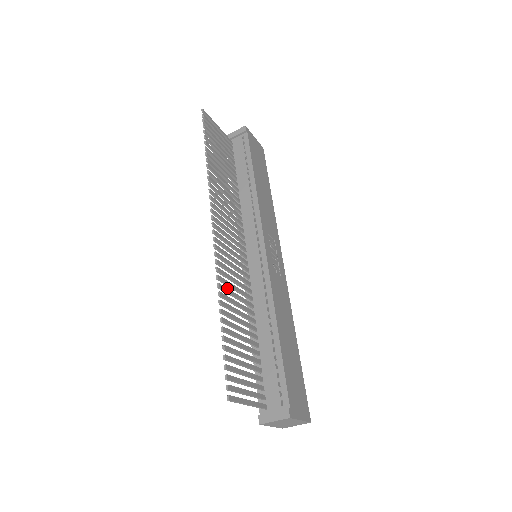
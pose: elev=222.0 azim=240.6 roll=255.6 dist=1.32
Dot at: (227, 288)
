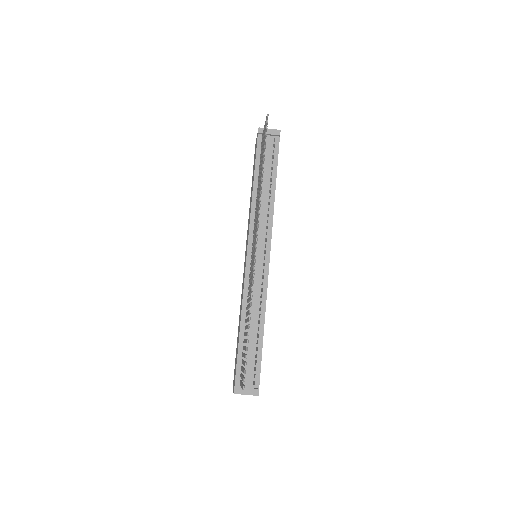
Dot at: occluded
